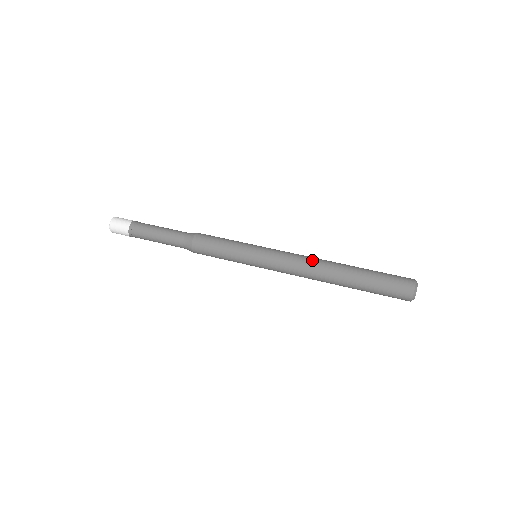
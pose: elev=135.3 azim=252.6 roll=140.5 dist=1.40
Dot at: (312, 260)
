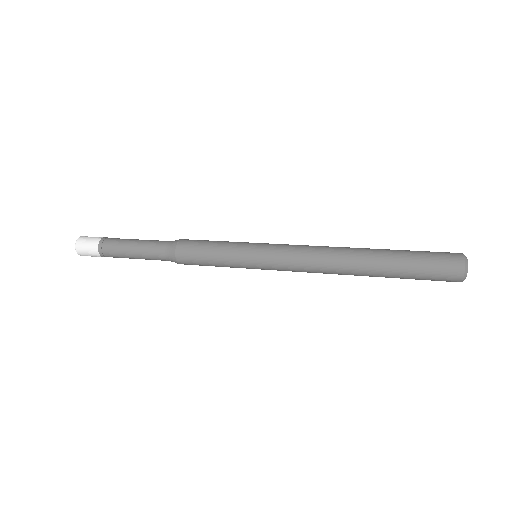
Dot at: occluded
